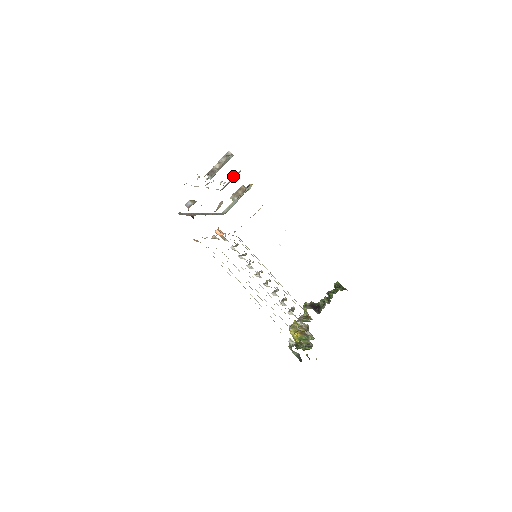
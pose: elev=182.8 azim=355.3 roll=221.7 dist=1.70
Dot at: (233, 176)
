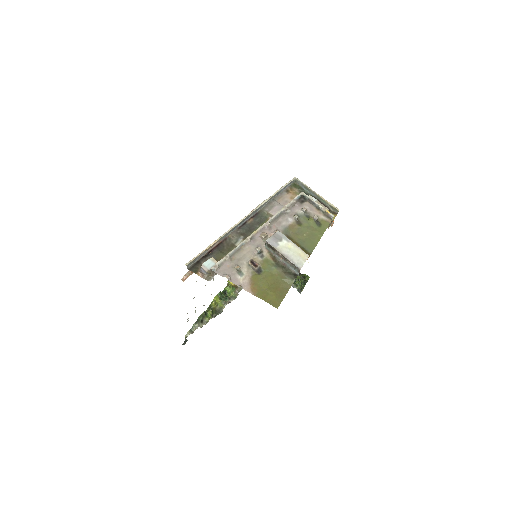
Dot at: (323, 209)
